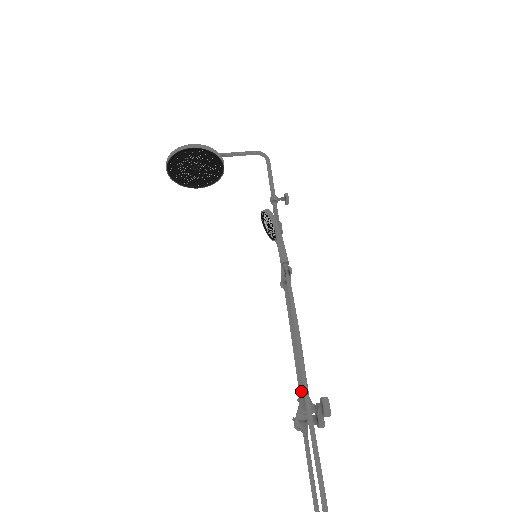
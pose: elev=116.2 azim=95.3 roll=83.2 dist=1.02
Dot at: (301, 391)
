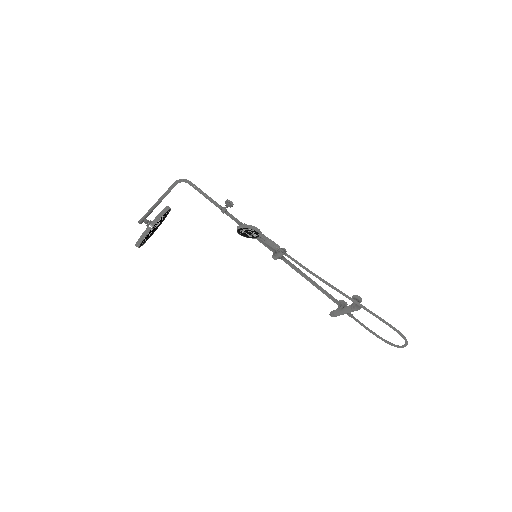
Dot at: (336, 302)
